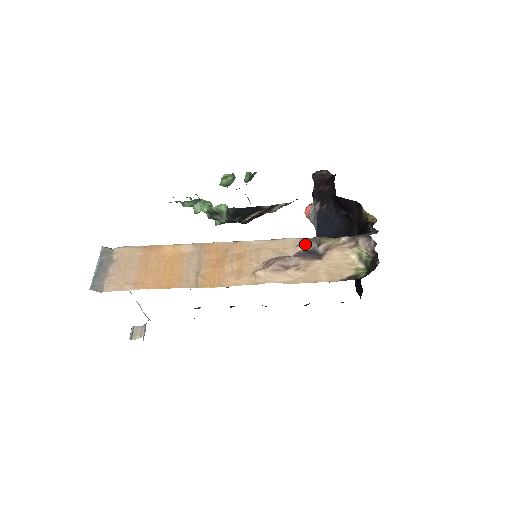
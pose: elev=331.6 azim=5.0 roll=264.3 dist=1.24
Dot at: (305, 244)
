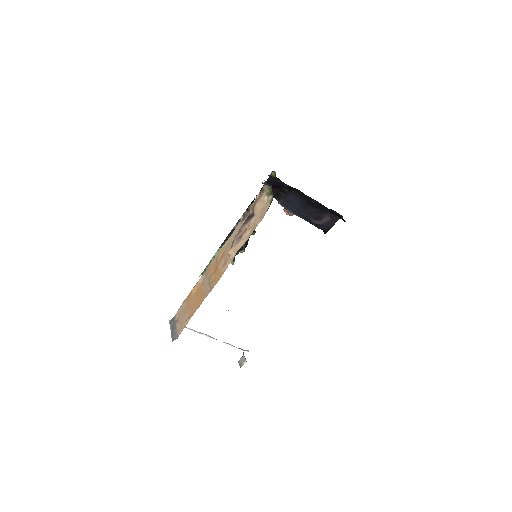
Dot at: (245, 218)
